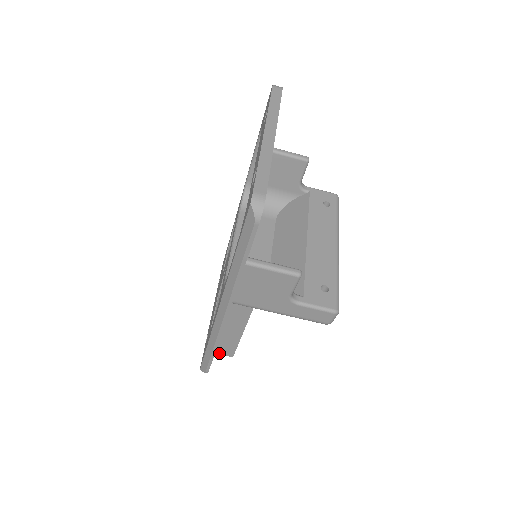
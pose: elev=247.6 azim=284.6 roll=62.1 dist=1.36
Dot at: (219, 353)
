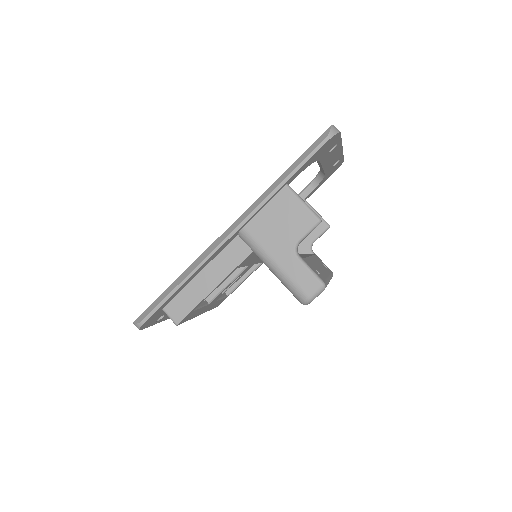
Dot at: (169, 311)
